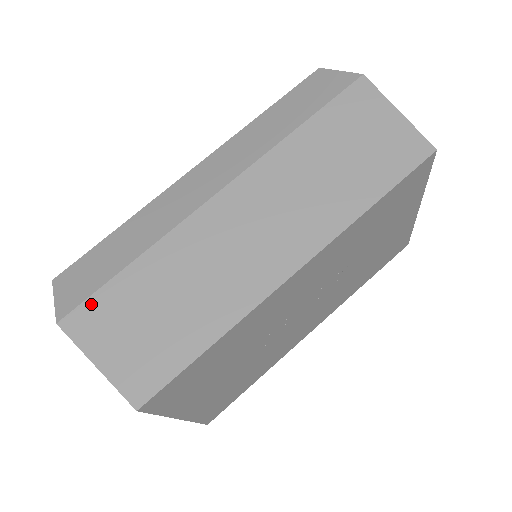
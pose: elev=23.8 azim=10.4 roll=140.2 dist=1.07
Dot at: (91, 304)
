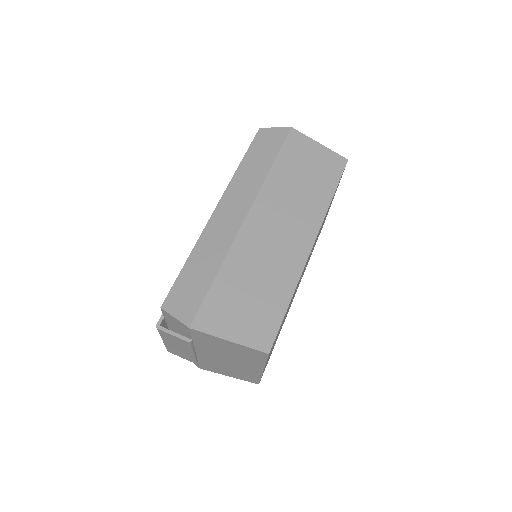
Dot at: (206, 307)
